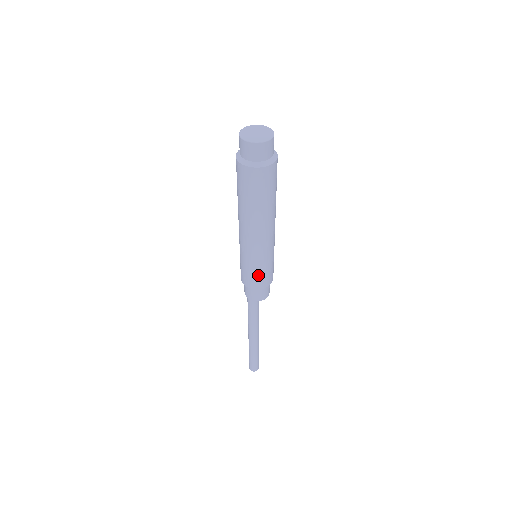
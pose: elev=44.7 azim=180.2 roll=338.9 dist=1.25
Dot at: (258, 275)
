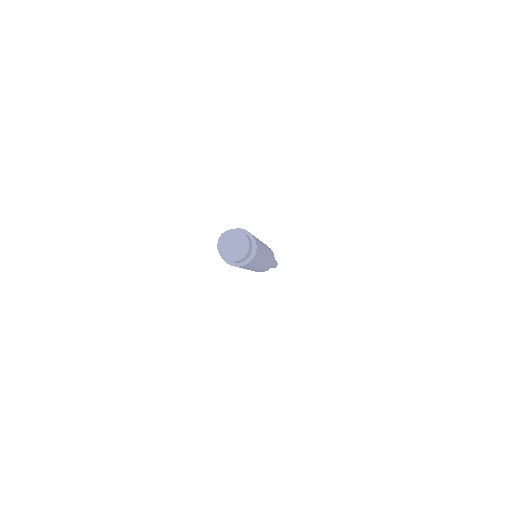
Dot at: (258, 271)
